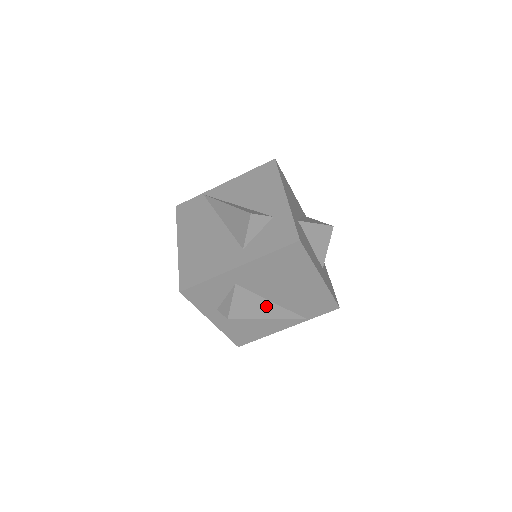
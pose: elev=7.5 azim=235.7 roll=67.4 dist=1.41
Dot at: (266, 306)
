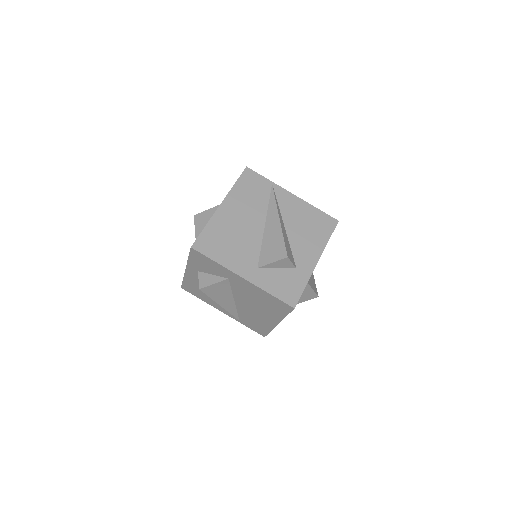
Dot at: (228, 300)
